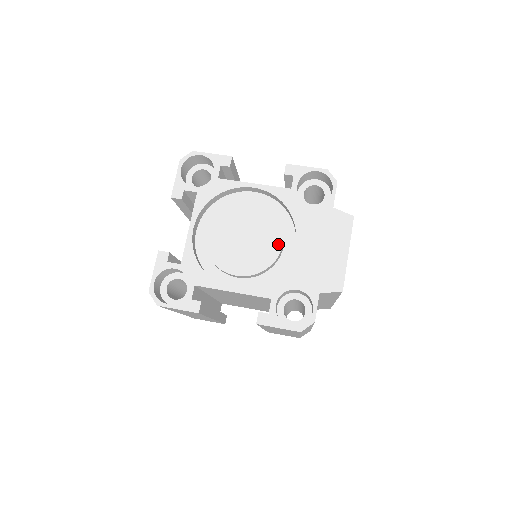
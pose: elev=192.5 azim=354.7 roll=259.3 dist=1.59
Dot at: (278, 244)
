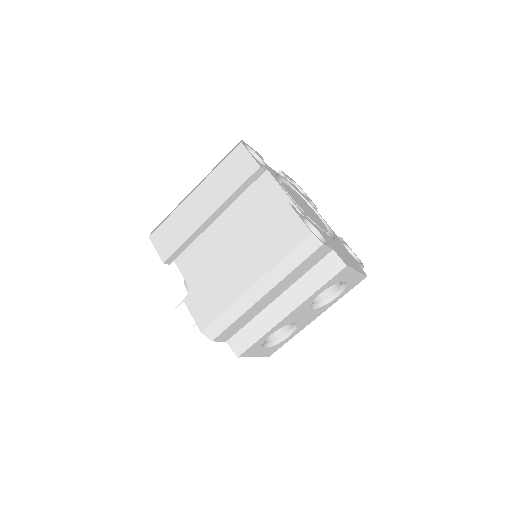
Dot at: (321, 227)
